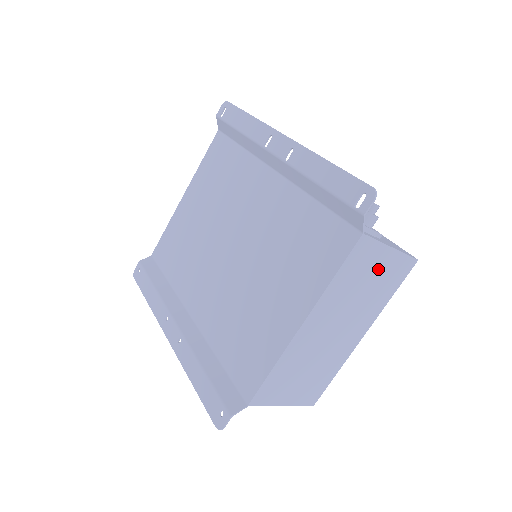
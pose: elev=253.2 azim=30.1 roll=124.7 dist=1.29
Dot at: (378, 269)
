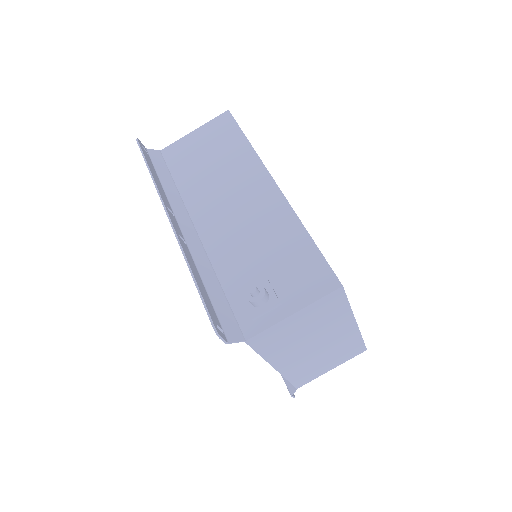
Dot at: (300, 323)
